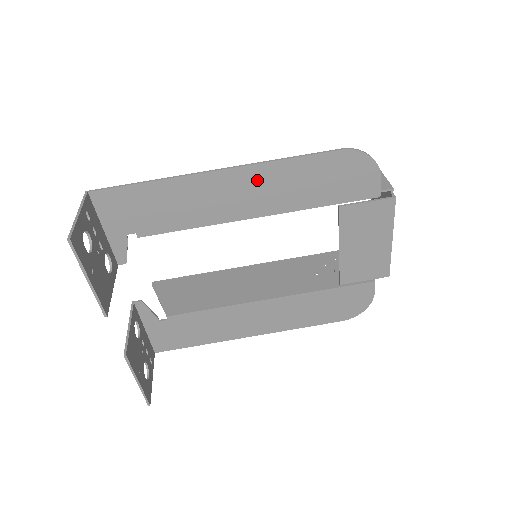
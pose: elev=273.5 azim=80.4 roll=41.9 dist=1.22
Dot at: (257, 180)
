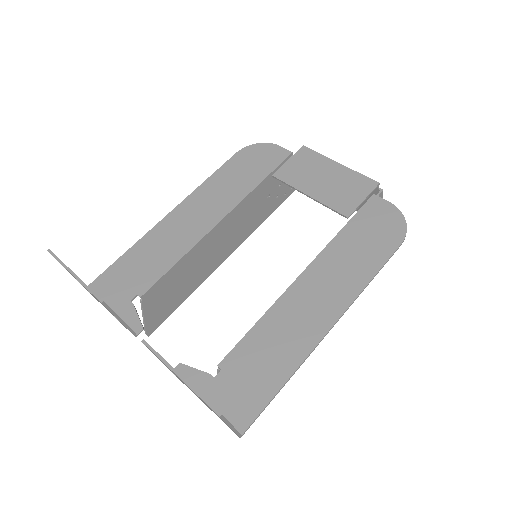
Dot at: (199, 201)
